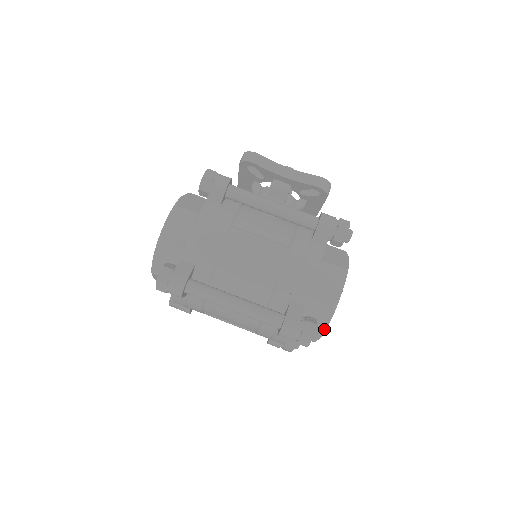
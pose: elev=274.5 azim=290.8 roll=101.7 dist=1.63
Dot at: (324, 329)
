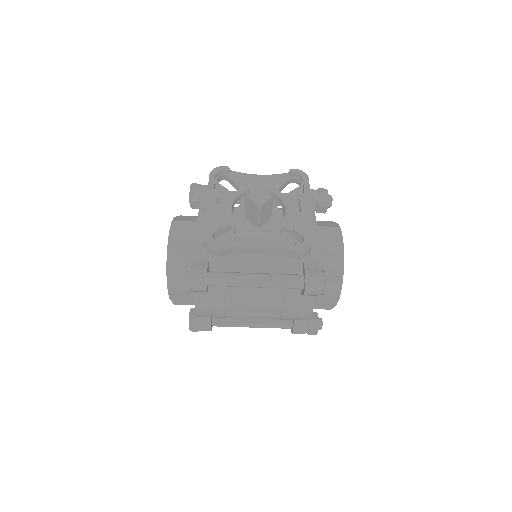
Dot at: occluded
